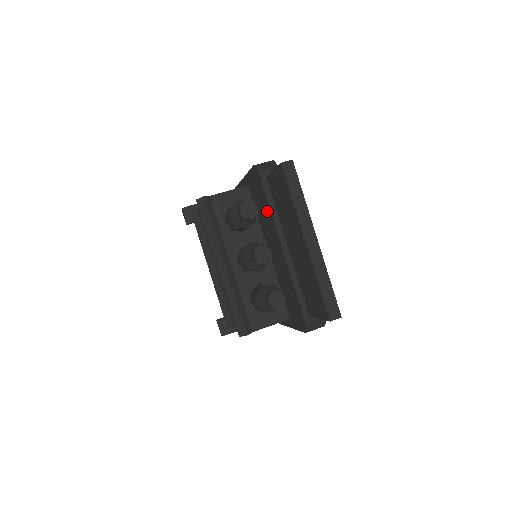
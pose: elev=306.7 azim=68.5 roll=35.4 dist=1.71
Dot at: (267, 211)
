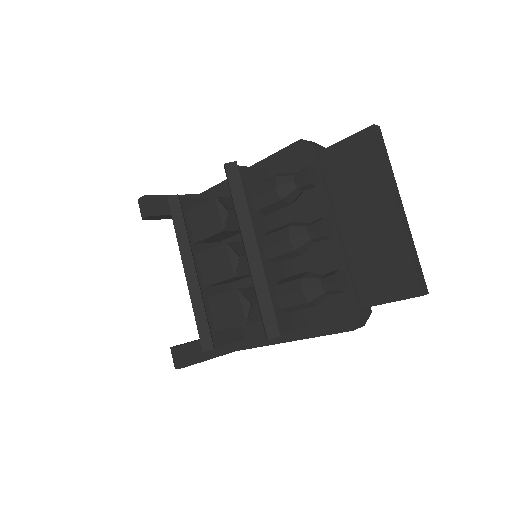
Dot at: (313, 189)
